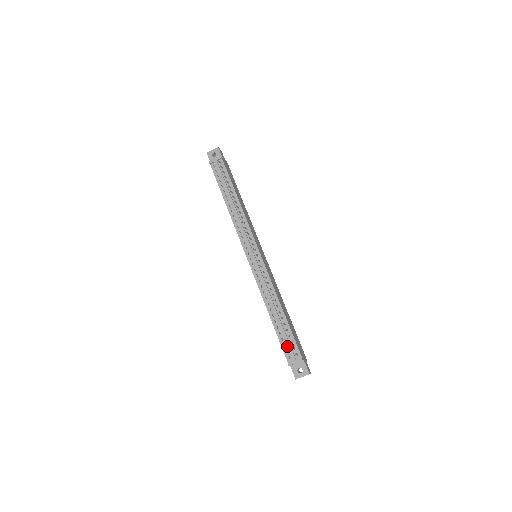
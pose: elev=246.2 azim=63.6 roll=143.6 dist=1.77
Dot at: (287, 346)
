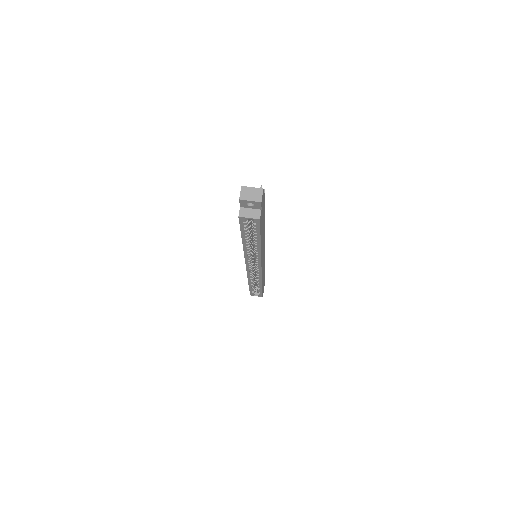
Dot at: occluded
